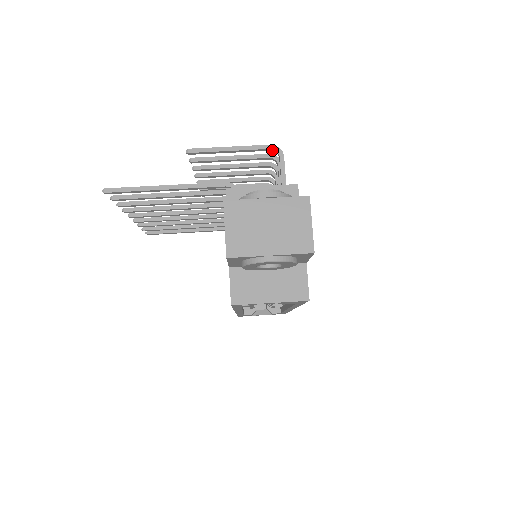
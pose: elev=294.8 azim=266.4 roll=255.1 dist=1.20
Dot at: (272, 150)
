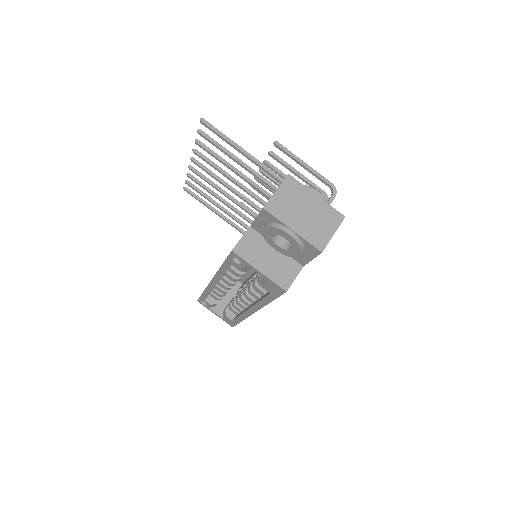
Dot at: (330, 187)
